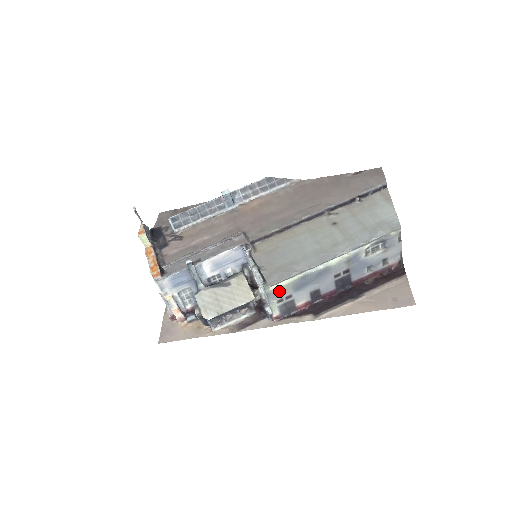
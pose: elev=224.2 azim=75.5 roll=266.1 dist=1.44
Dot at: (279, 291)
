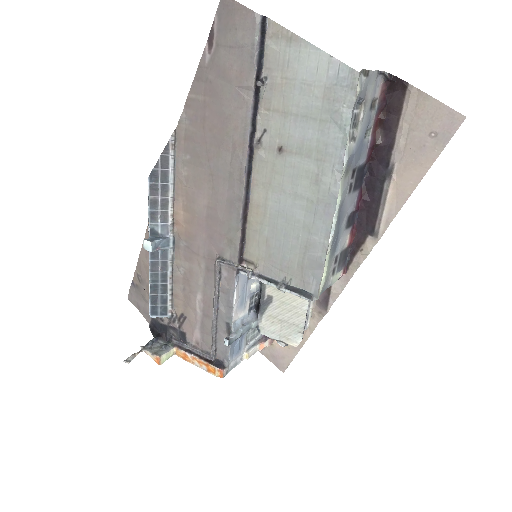
Dot at: (326, 276)
